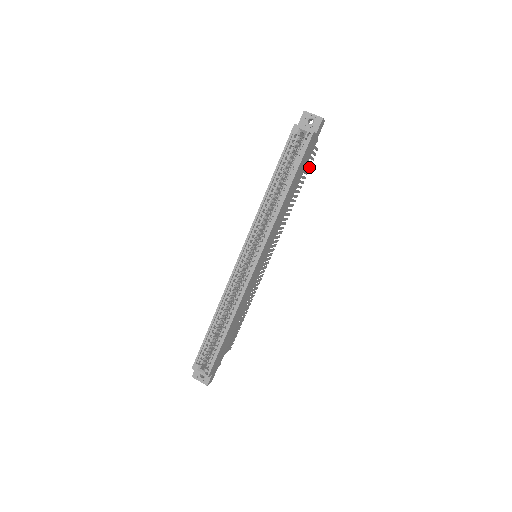
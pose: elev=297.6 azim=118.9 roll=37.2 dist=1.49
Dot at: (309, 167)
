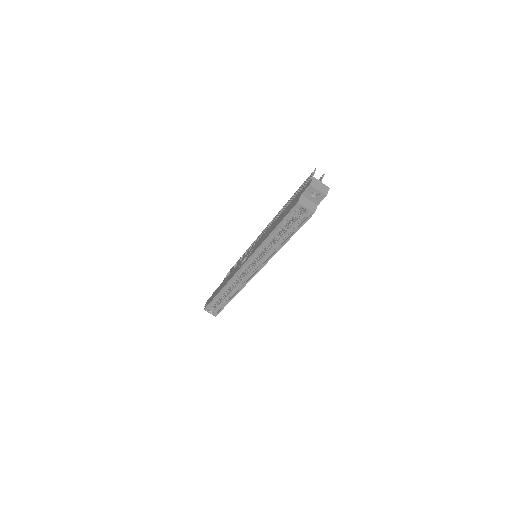
Dot at: occluded
